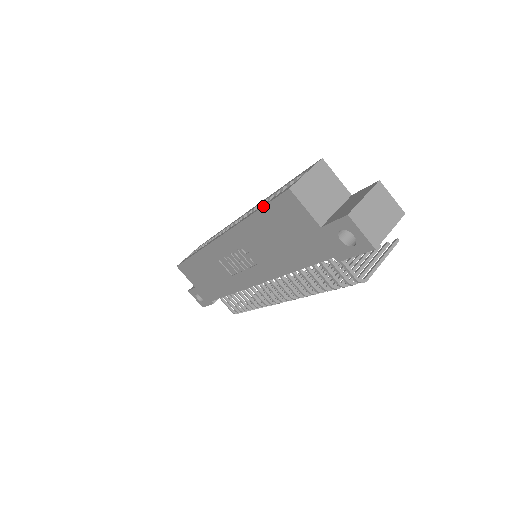
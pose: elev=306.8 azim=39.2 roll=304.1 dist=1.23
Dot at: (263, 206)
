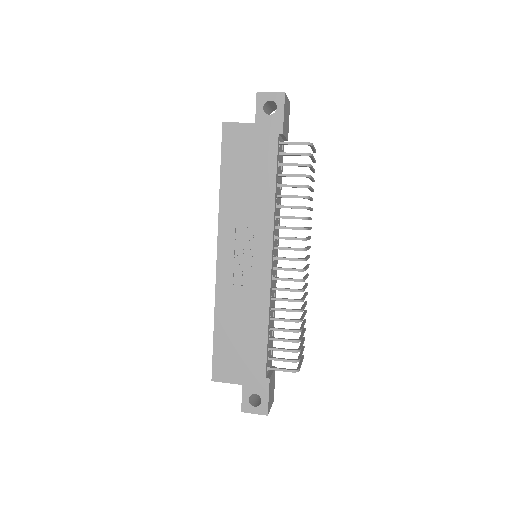
Dot at: occluded
